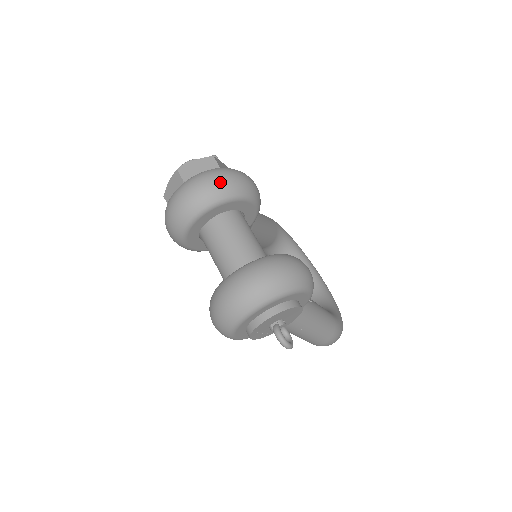
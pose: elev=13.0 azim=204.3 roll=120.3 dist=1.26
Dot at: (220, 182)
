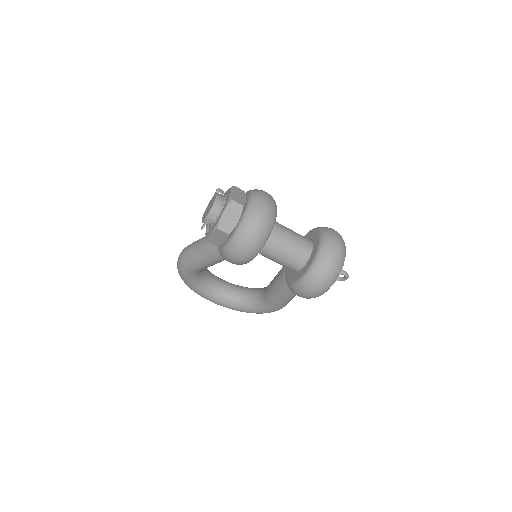
Dot at: (270, 196)
